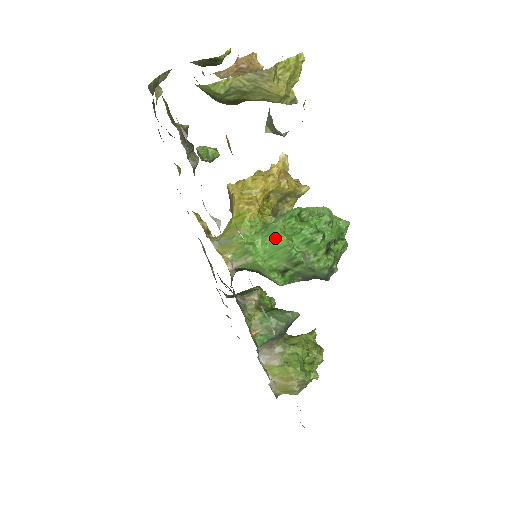
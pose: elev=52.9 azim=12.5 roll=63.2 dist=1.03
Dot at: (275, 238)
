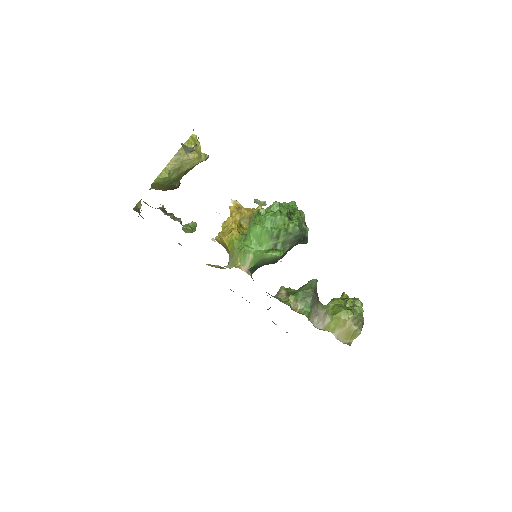
Dot at: (254, 232)
